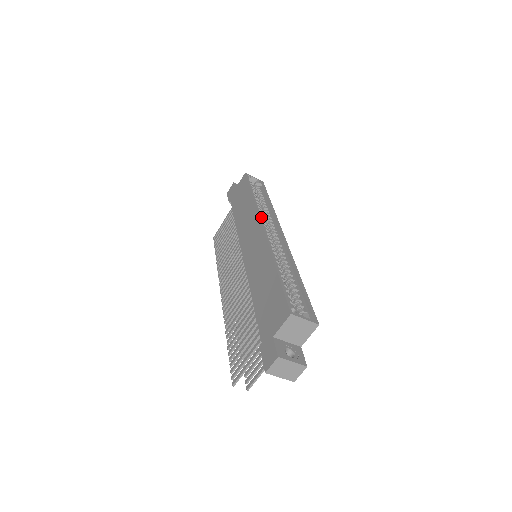
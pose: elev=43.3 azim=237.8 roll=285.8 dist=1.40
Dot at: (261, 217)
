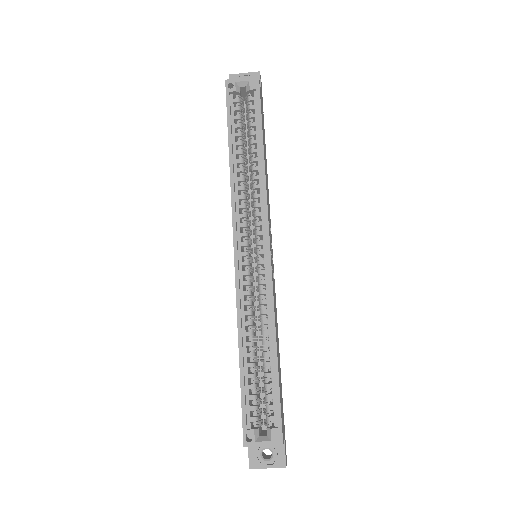
Dot at: (235, 224)
